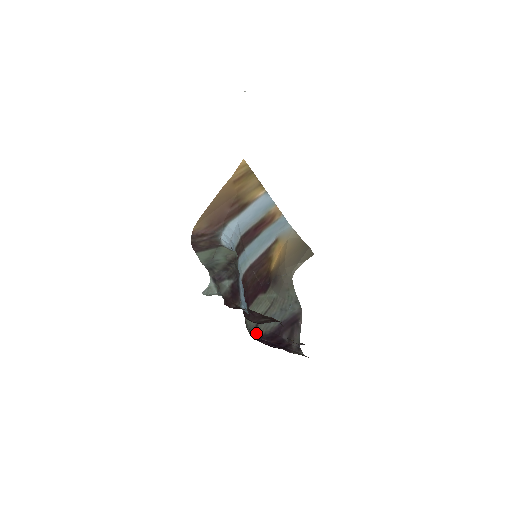
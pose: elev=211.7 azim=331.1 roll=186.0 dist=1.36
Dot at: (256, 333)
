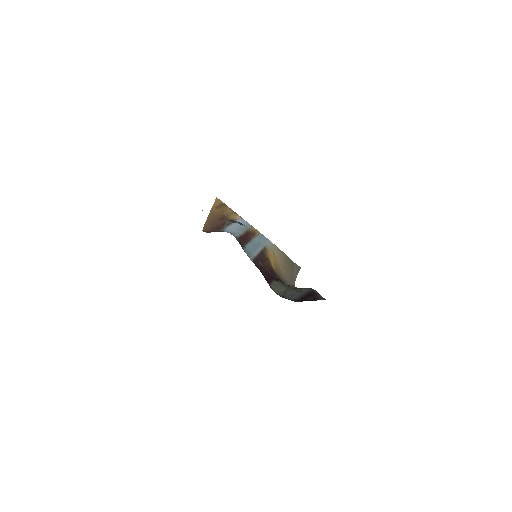
Dot at: occluded
